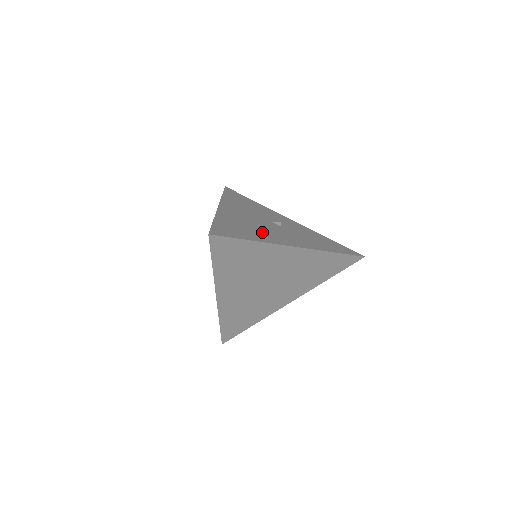
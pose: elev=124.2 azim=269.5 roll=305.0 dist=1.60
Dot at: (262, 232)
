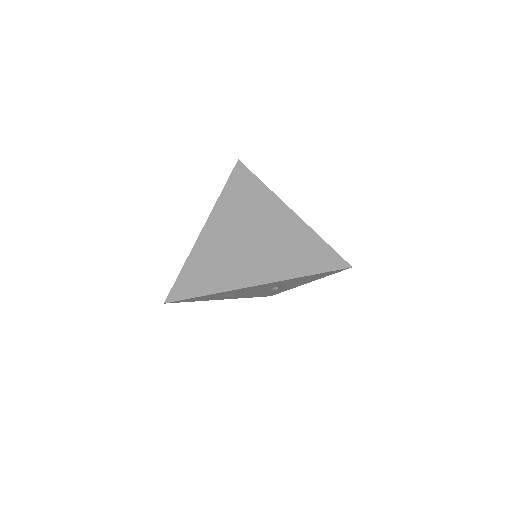
Dot at: occluded
